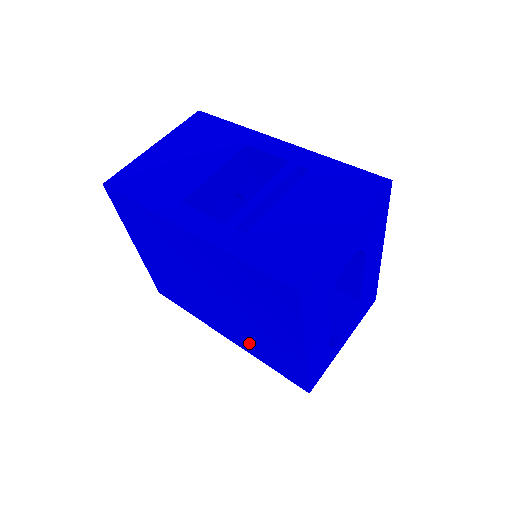
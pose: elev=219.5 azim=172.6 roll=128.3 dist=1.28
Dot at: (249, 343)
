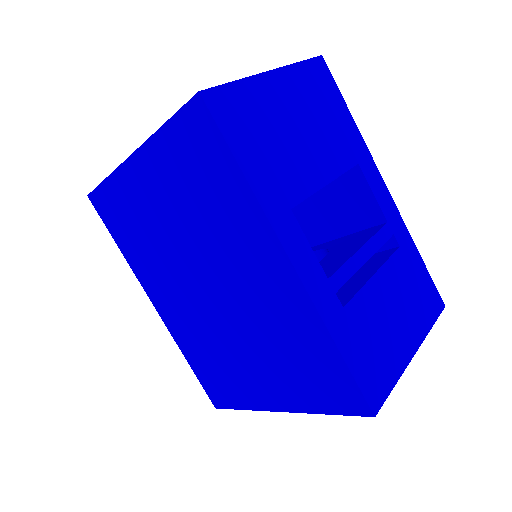
Dot at: (192, 340)
